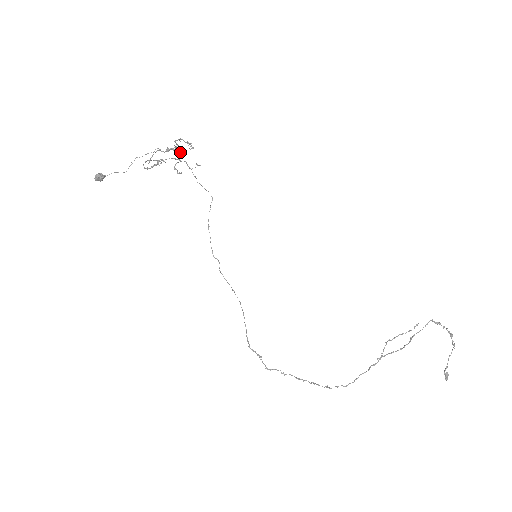
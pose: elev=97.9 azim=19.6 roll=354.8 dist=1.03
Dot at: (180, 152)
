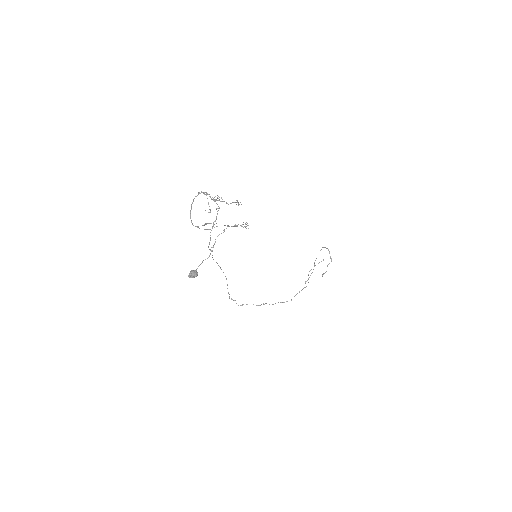
Dot at: (217, 198)
